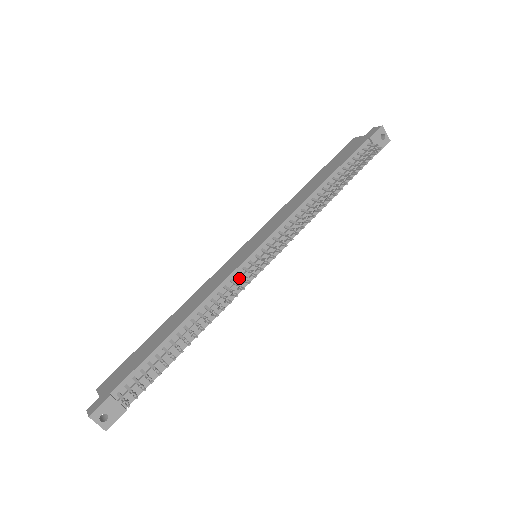
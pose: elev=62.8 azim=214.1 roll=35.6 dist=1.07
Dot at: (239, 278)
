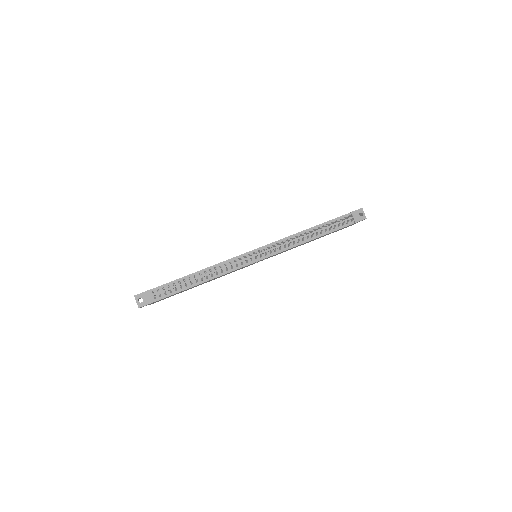
Dot at: (239, 261)
